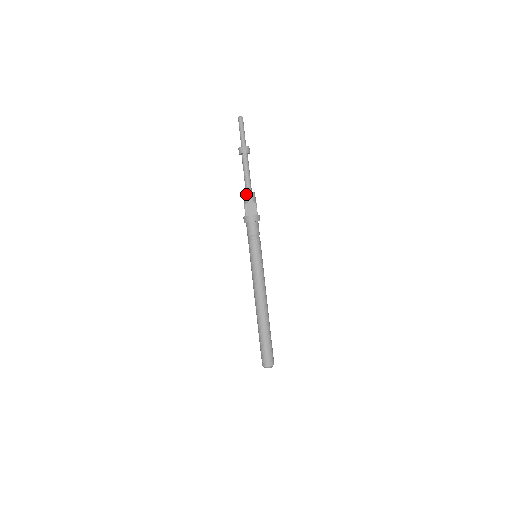
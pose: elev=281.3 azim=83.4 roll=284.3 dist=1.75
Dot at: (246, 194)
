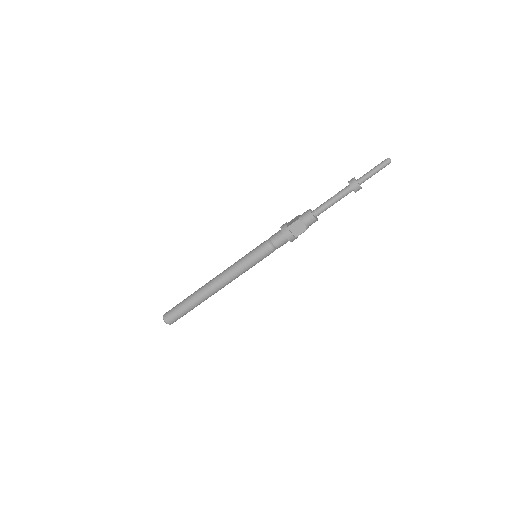
Dot at: (310, 215)
